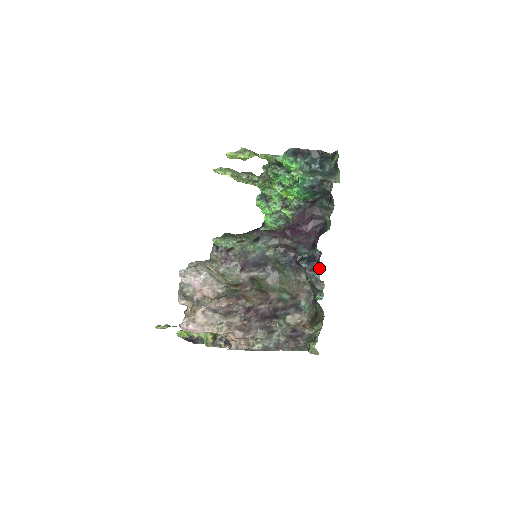
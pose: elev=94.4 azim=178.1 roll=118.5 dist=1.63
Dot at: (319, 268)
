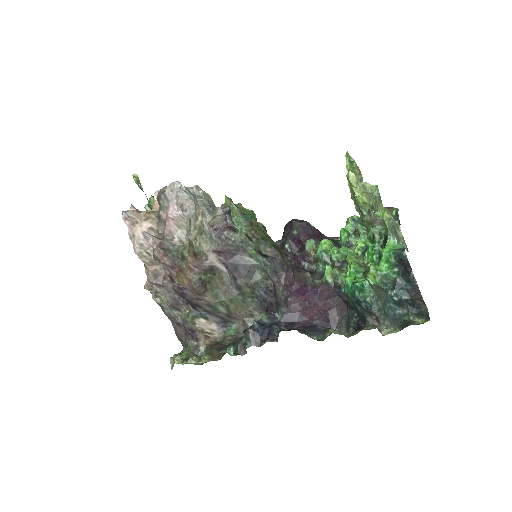
Dot at: (259, 343)
